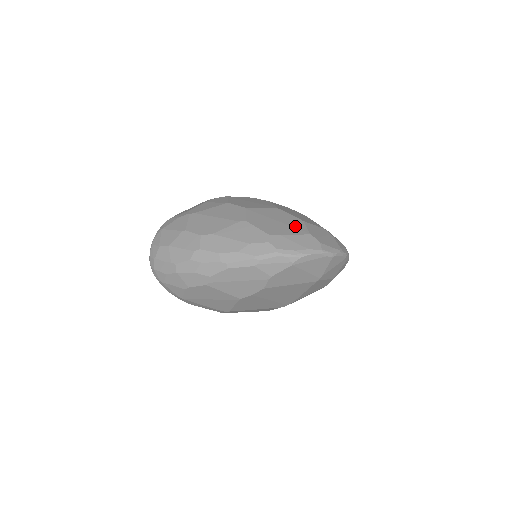
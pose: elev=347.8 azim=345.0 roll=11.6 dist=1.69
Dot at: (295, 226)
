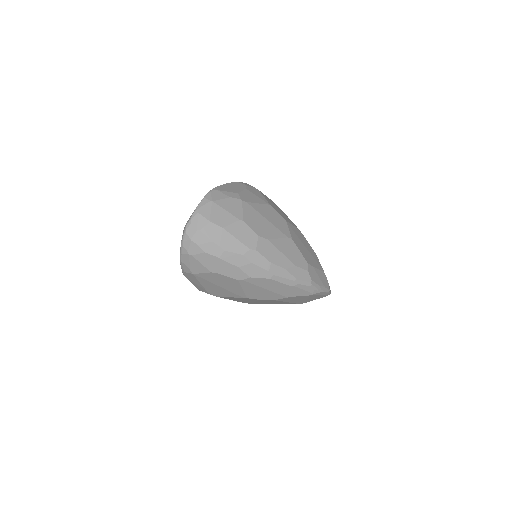
Dot at: (315, 258)
